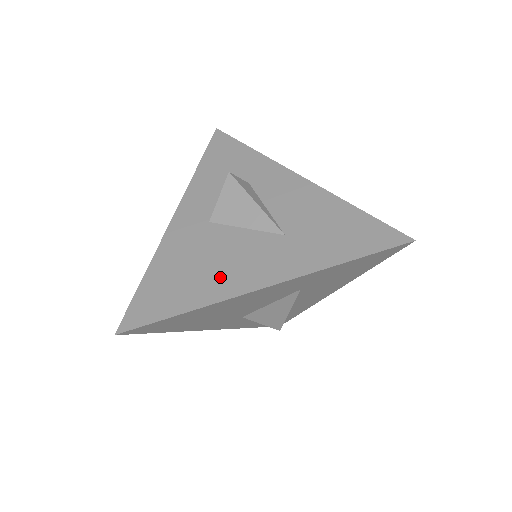
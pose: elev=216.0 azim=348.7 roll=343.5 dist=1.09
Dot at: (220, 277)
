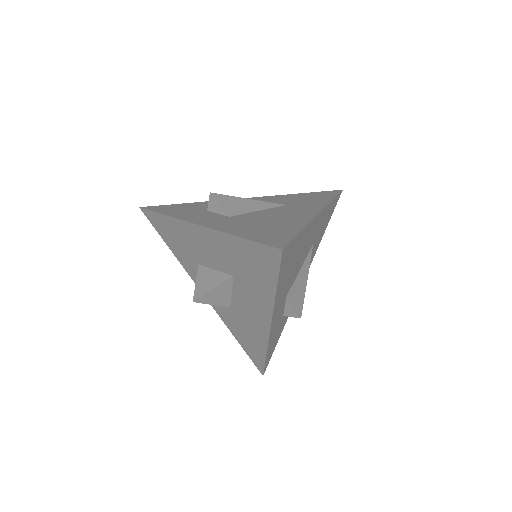
Dot at: (289, 219)
